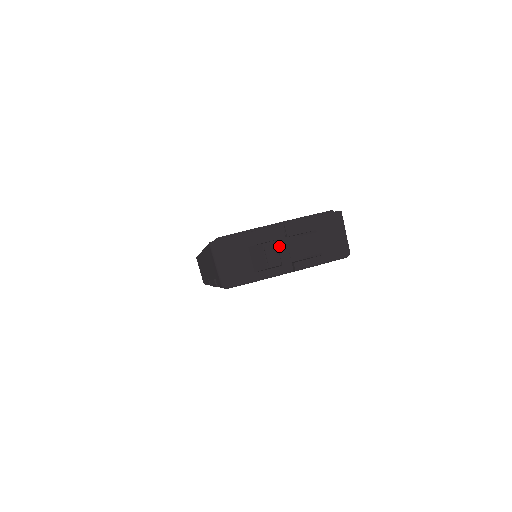
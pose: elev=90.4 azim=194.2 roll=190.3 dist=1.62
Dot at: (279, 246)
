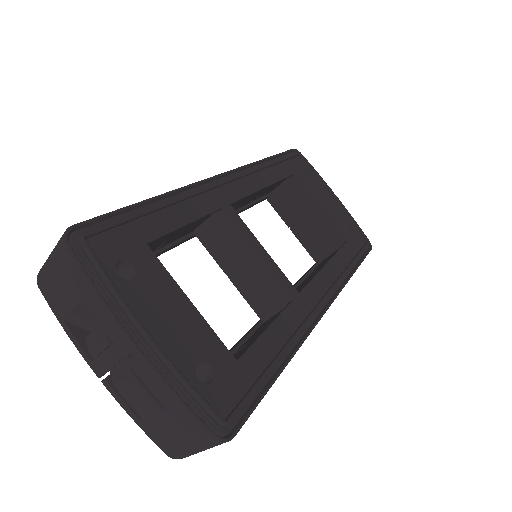
Dot at: (109, 350)
